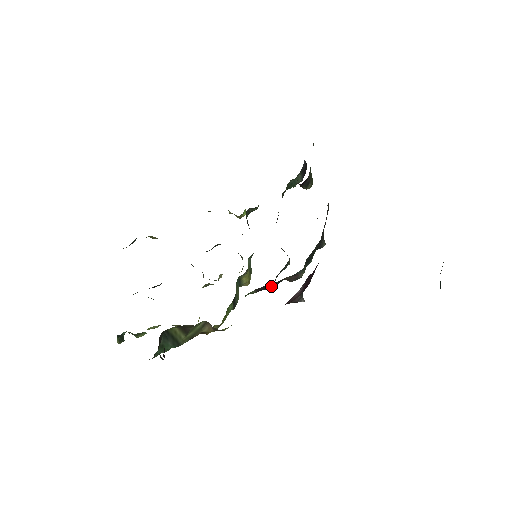
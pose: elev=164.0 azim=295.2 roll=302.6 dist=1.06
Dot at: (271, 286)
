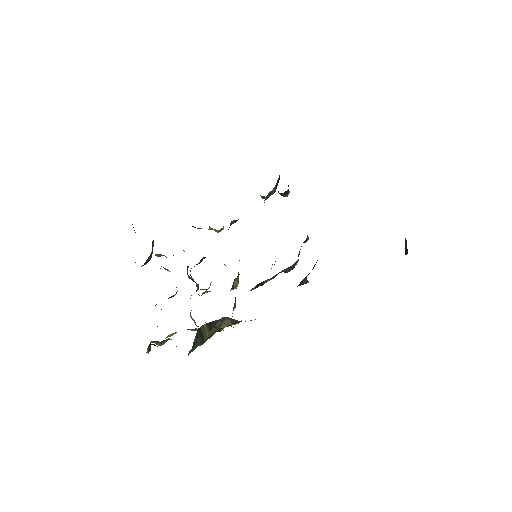
Dot at: (267, 281)
